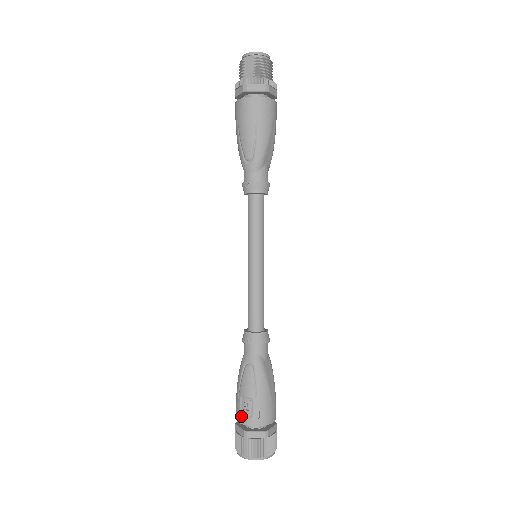
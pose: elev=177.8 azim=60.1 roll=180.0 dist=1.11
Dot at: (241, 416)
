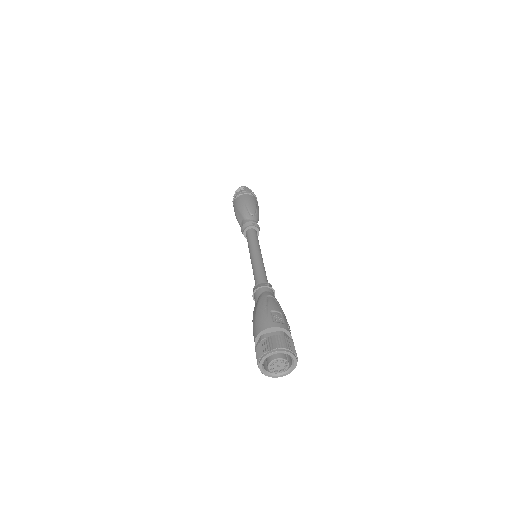
Dot at: (274, 322)
